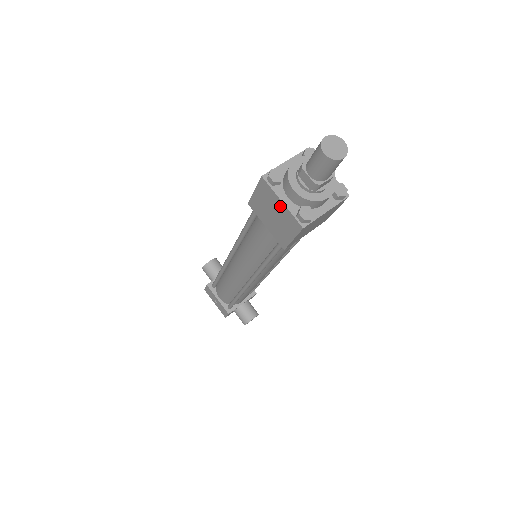
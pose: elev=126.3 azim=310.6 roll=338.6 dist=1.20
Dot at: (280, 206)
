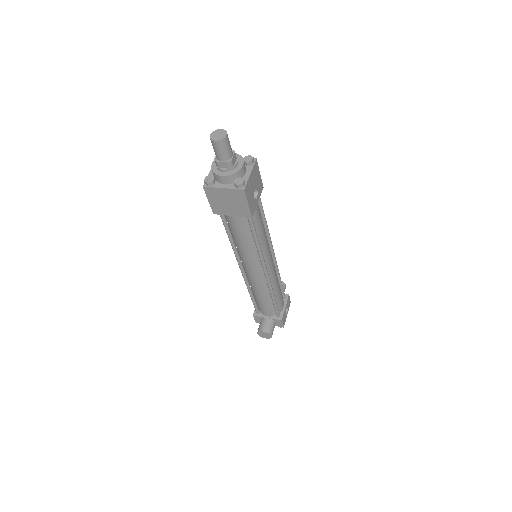
Dot at: occluded
